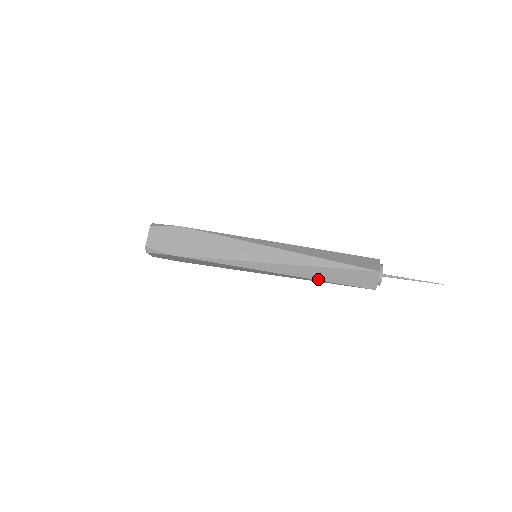
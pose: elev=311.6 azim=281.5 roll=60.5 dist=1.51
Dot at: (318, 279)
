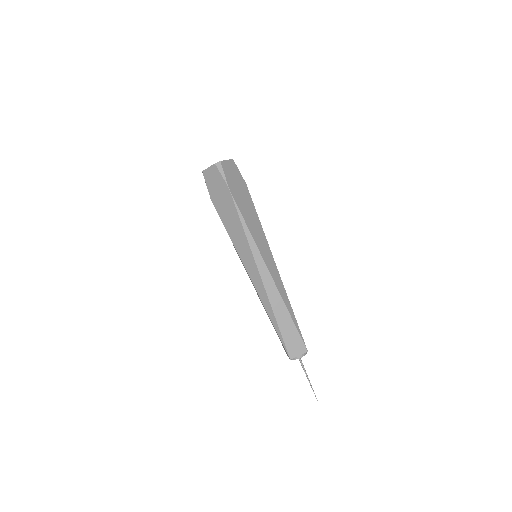
Dot at: (266, 312)
